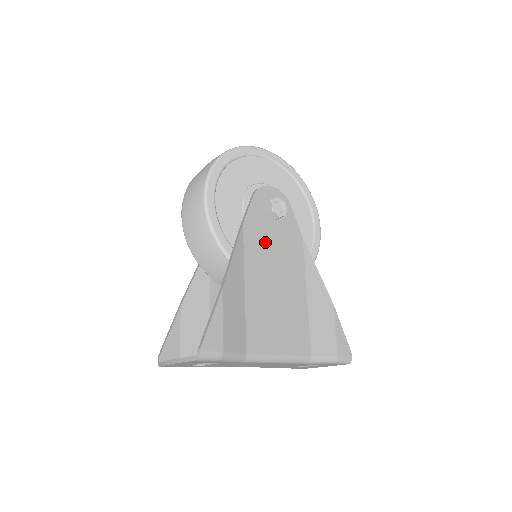
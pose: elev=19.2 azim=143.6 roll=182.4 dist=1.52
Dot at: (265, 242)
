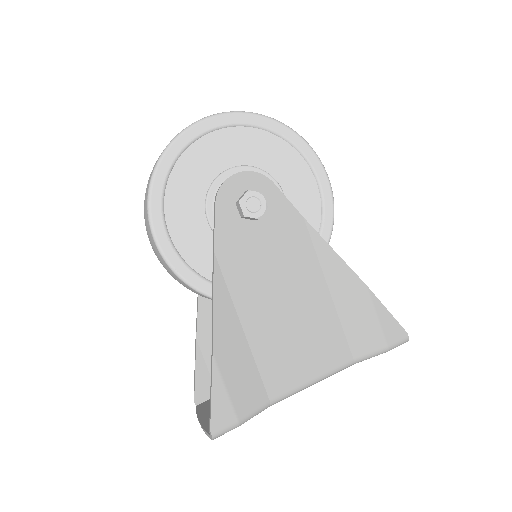
Dot at: (252, 257)
